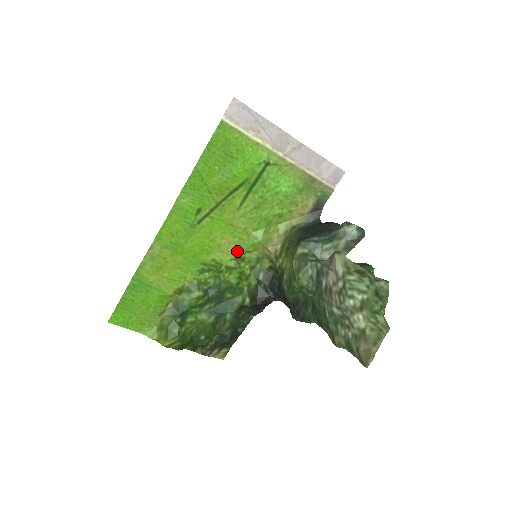
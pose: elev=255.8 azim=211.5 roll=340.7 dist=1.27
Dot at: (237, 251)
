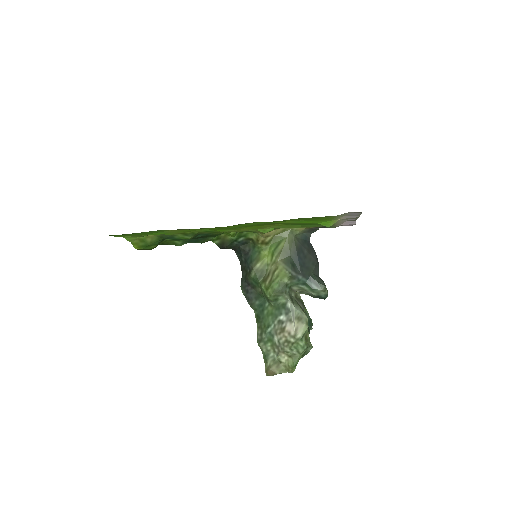
Dot at: occluded
